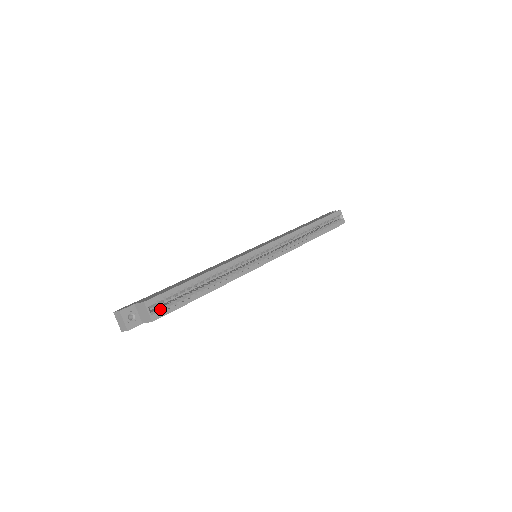
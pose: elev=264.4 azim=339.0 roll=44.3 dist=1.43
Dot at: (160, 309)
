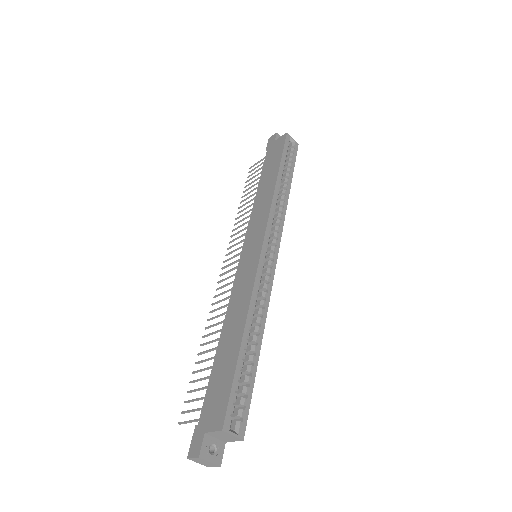
Dot at: (237, 417)
